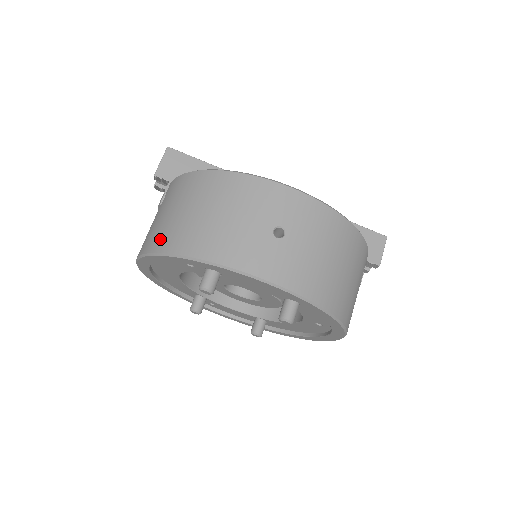
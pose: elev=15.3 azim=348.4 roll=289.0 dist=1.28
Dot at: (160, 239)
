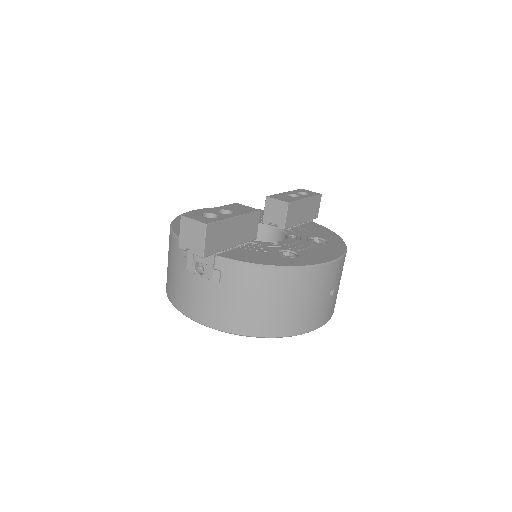
Dot at: (252, 326)
